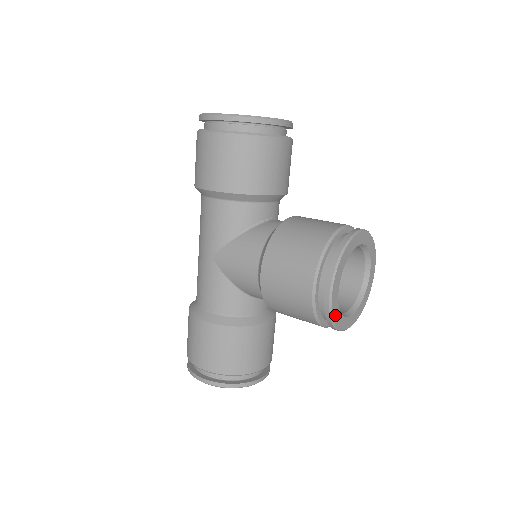
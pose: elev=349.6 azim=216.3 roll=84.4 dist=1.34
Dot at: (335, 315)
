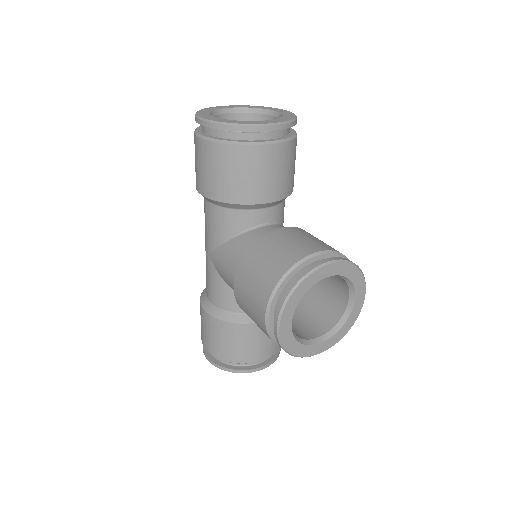
Dot at: (290, 346)
